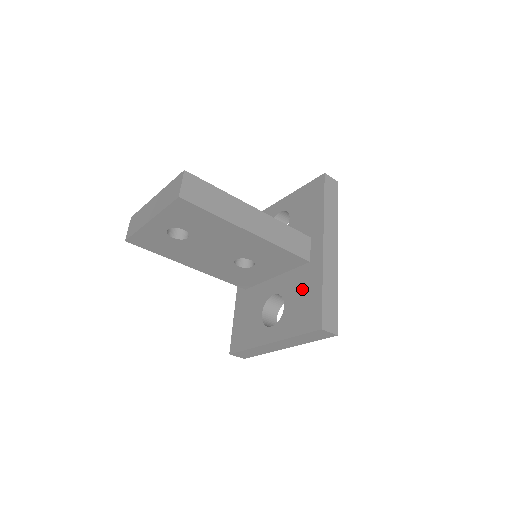
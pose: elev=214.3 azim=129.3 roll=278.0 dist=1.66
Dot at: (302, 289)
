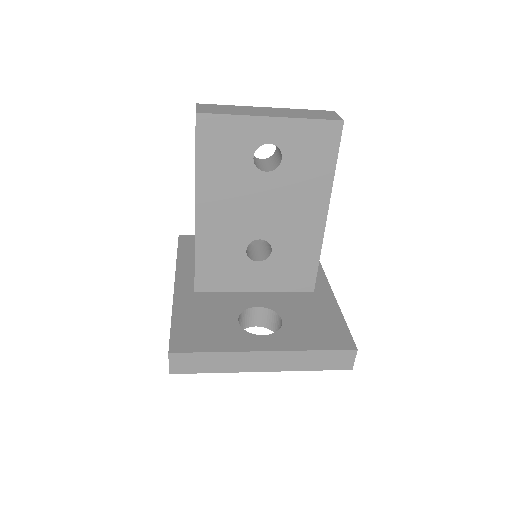
Dot at: (310, 311)
